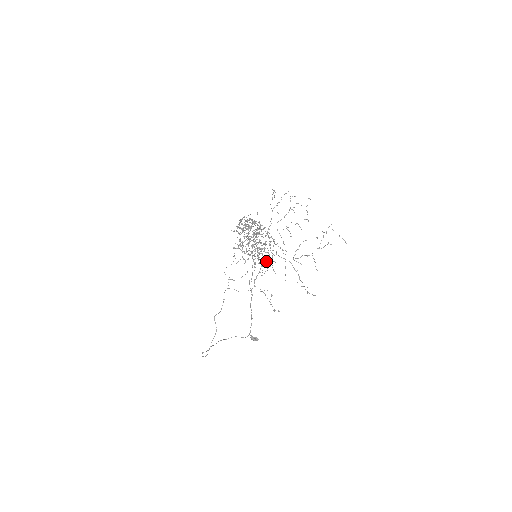
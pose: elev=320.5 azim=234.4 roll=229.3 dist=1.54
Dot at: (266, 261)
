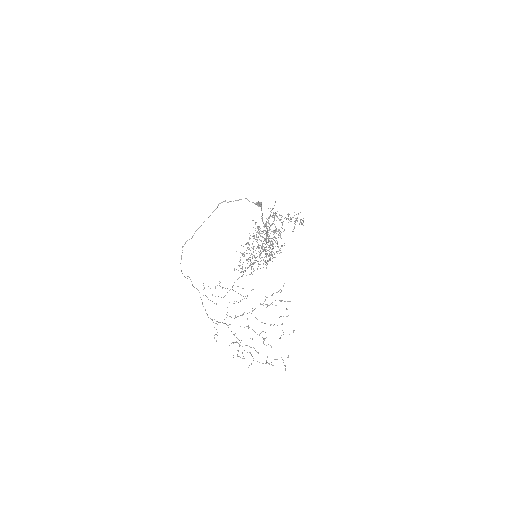
Dot at: (227, 325)
